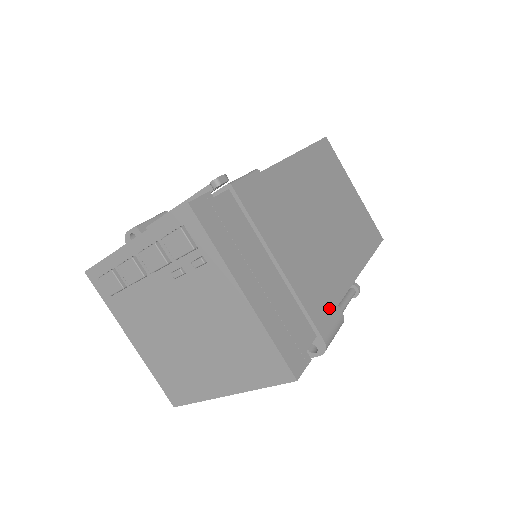
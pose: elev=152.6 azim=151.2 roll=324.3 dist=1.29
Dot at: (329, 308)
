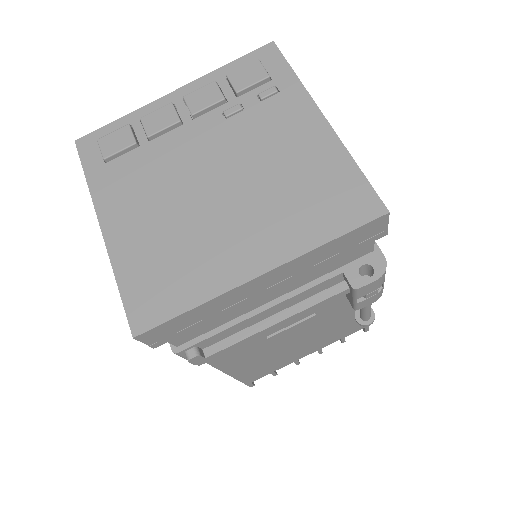
Dot at: occluded
